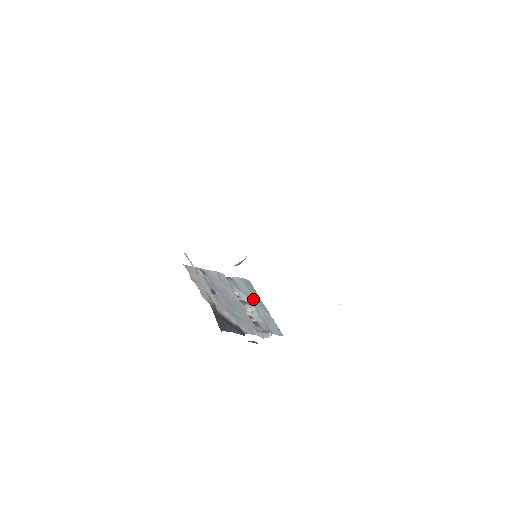
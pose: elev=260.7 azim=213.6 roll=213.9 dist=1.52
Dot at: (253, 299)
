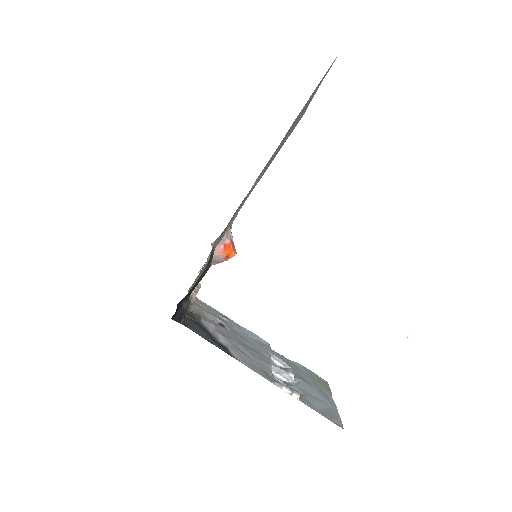
Dot at: (309, 382)
